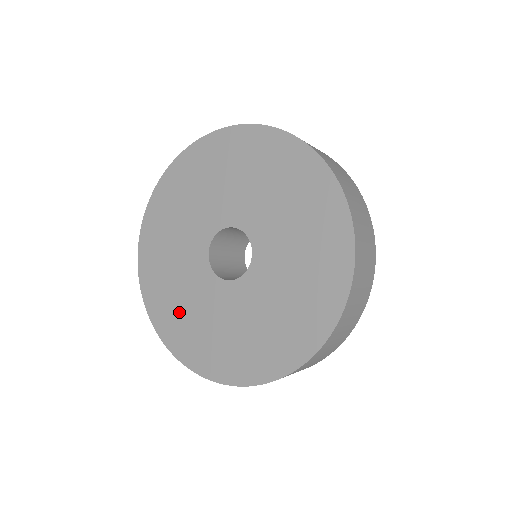
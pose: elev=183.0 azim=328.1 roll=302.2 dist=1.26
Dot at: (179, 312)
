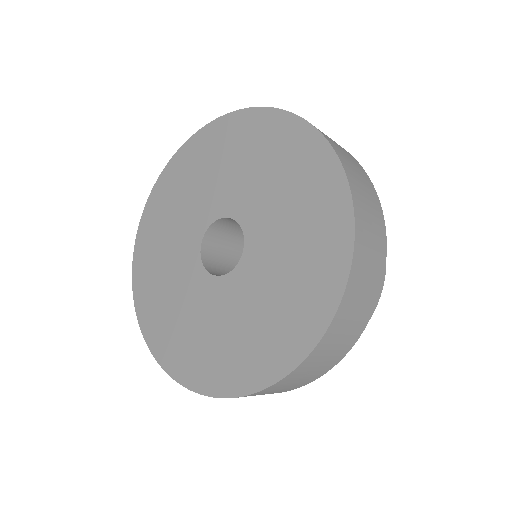
Dot at: (164, 307)
